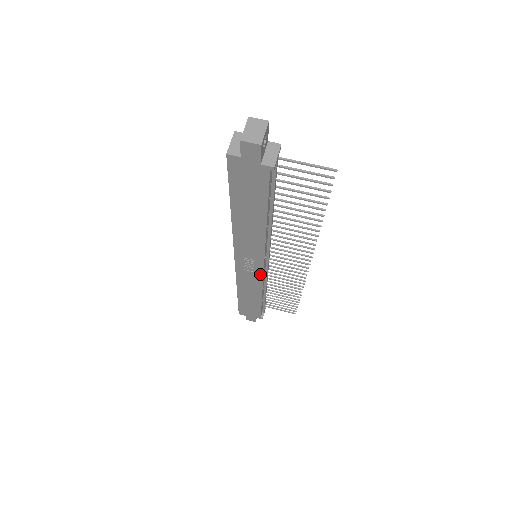
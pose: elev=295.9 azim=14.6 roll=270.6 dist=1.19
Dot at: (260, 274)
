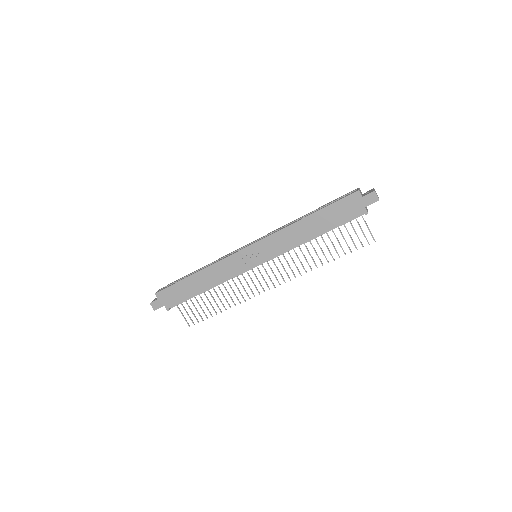
Dot at: (246, 268)
